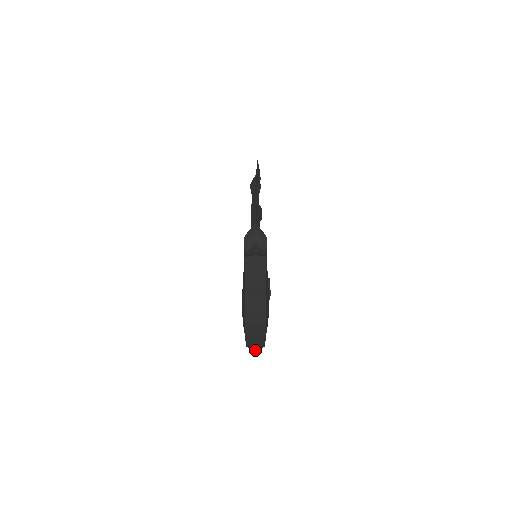
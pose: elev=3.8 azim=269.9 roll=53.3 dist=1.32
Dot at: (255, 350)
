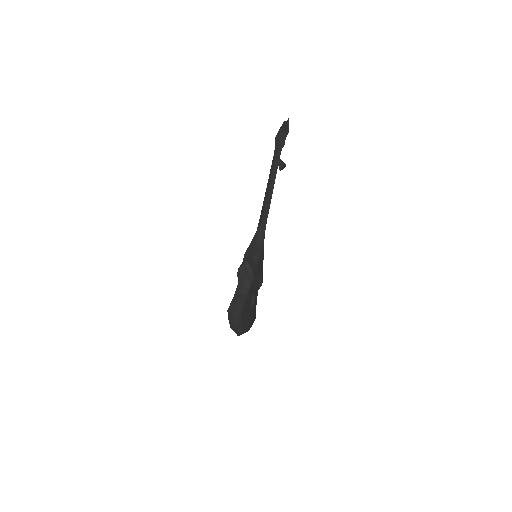
Dot at: occluded
